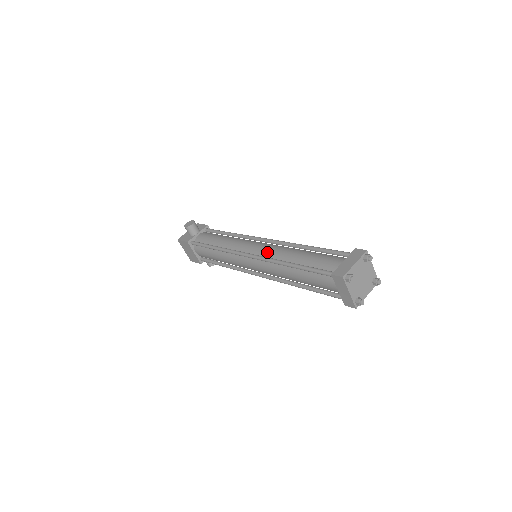
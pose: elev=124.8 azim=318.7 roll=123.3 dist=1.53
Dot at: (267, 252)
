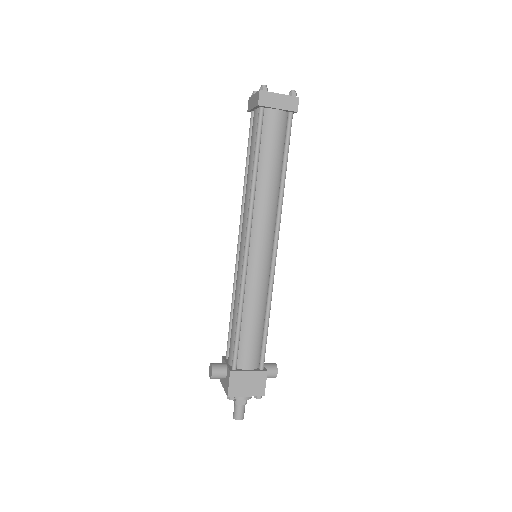
Dot at: (245, 219)
